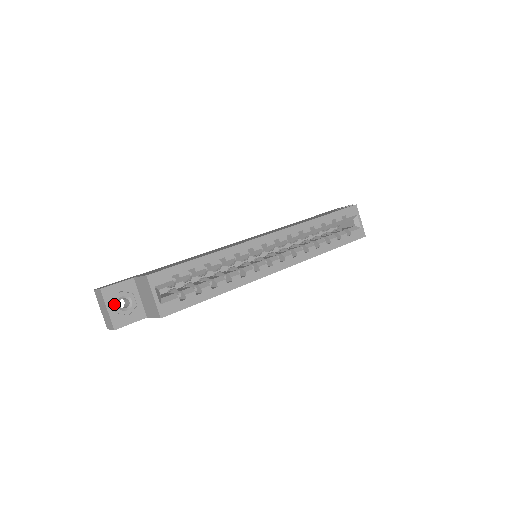
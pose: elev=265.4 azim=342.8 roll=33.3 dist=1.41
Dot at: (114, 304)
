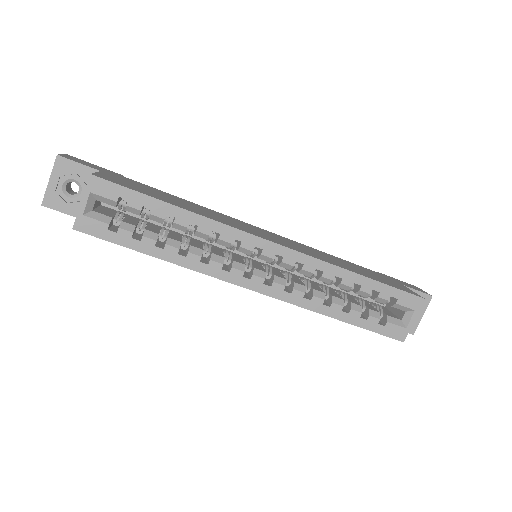
Dot at: (60, 180)
